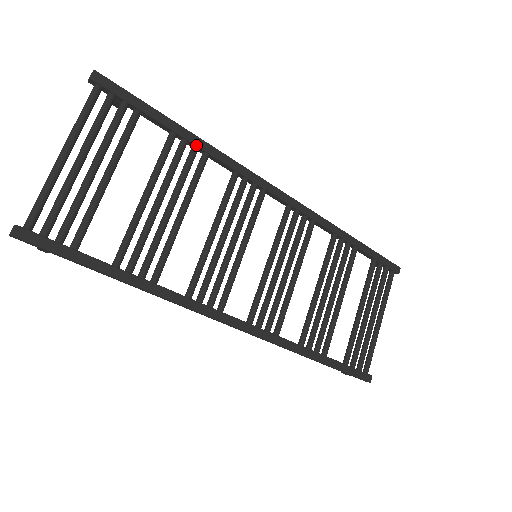
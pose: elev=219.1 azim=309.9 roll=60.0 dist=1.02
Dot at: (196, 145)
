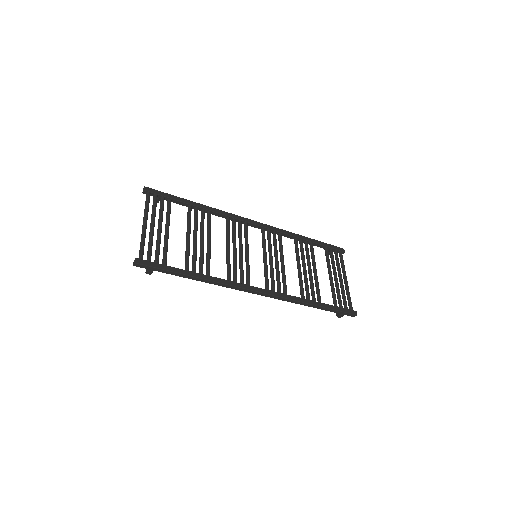
Dot at: (203, 208)
